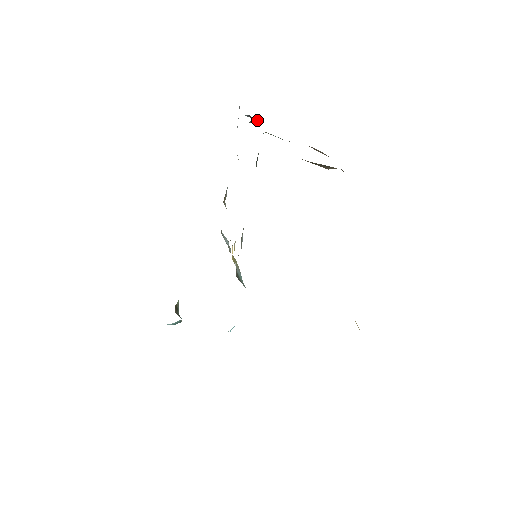
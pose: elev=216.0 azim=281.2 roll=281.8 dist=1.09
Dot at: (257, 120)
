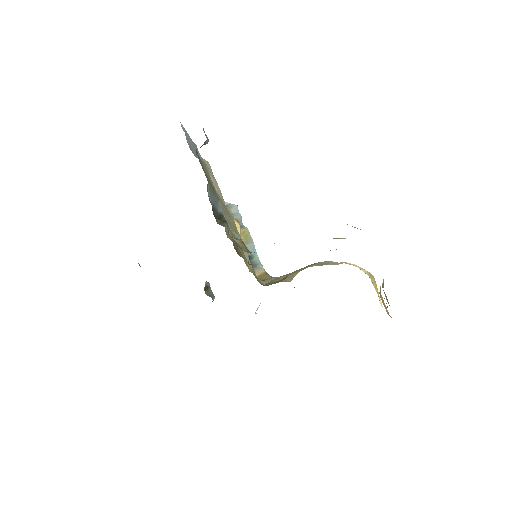
Dot at: (204, 143)
